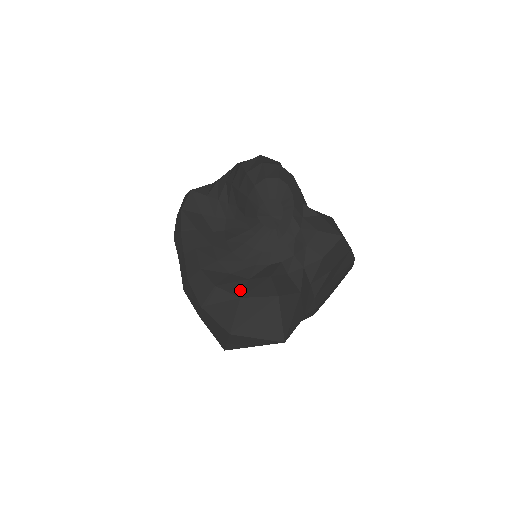
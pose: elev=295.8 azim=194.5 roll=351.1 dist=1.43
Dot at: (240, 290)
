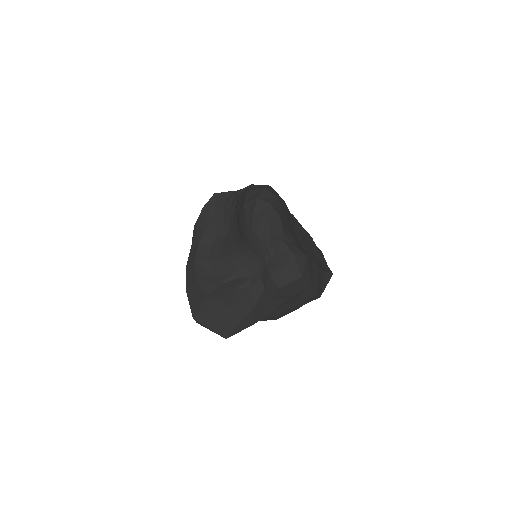
Dot at: (211, 290)
